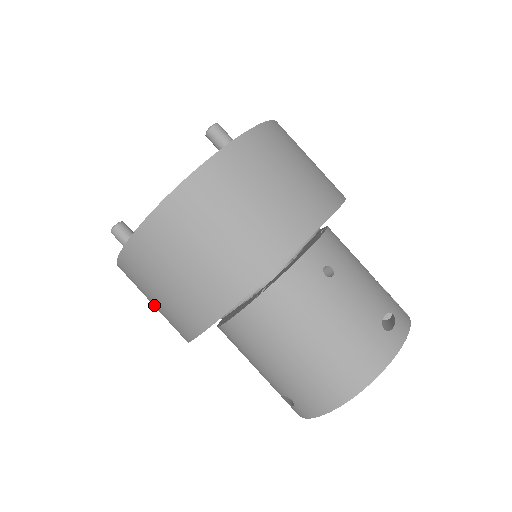
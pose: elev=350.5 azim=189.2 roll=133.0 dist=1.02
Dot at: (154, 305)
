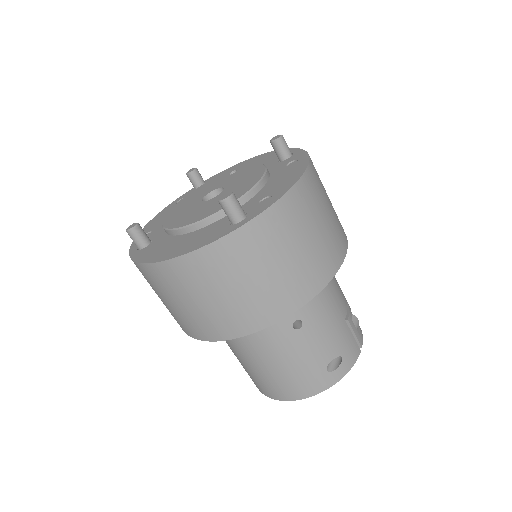
Dot at: occluded
